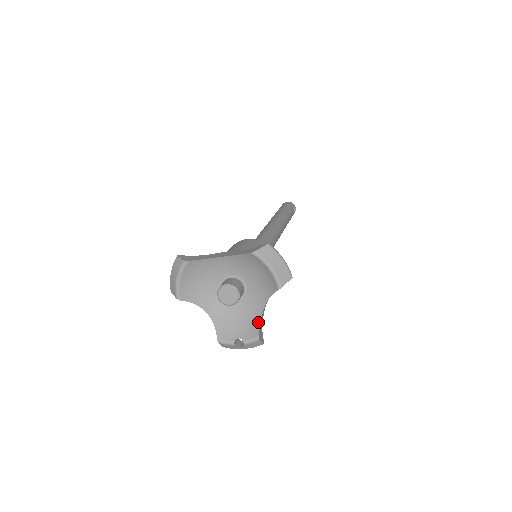
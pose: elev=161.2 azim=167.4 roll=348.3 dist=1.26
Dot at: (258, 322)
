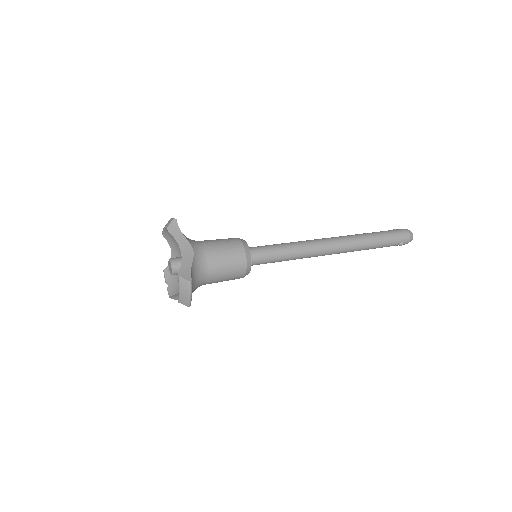
Dot at: (176, 292)
